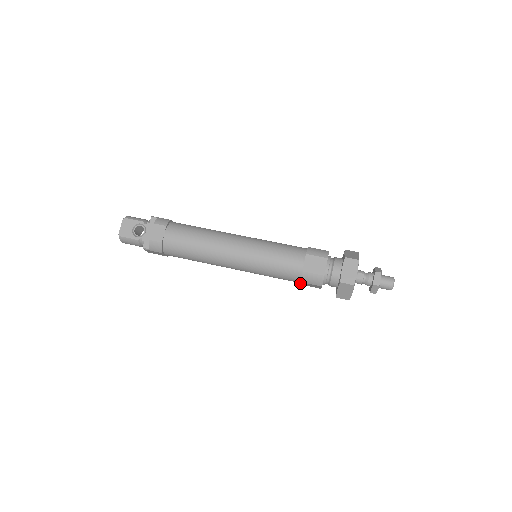
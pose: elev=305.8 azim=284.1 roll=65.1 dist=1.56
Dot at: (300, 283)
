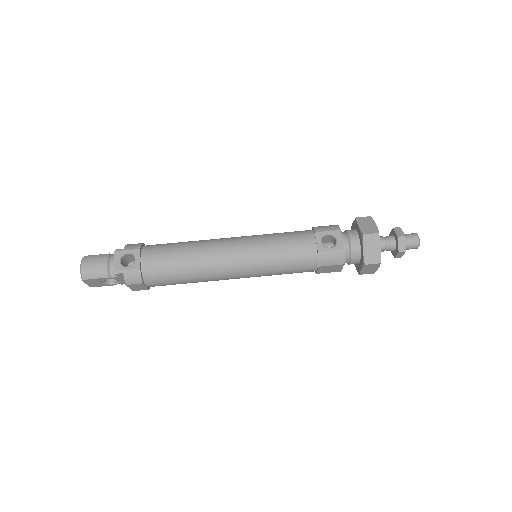
Dot at: occluded
